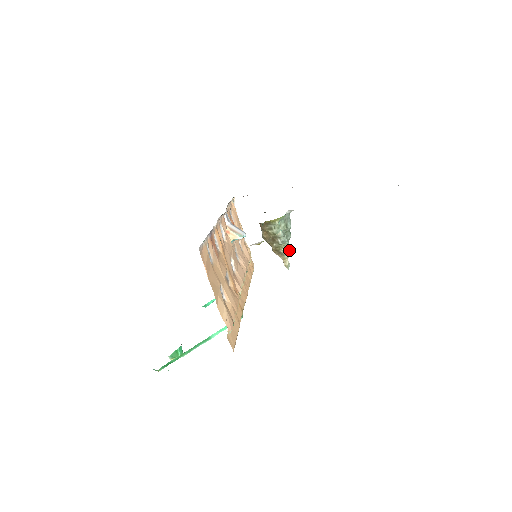
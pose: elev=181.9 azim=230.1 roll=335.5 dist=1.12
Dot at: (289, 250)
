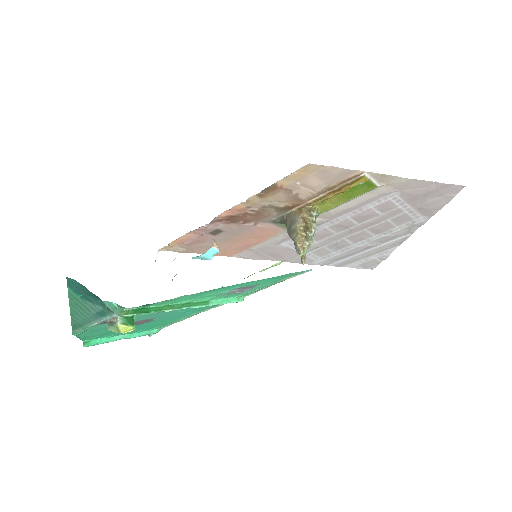
Dot at: (305, 251)
